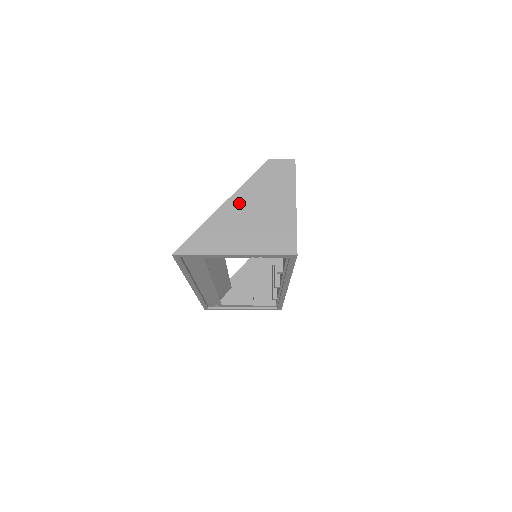
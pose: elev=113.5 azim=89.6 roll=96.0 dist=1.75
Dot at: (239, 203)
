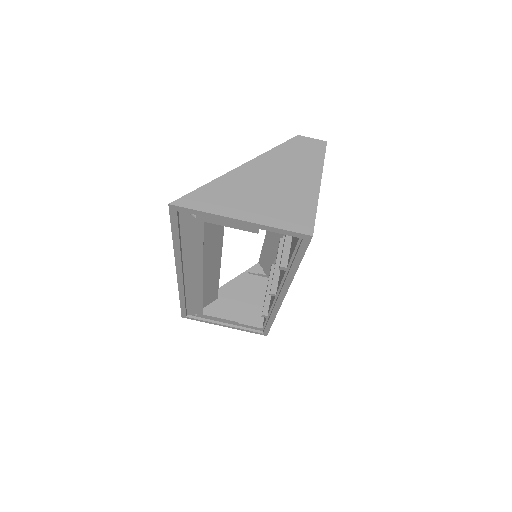
Dot at: (257, 169)
